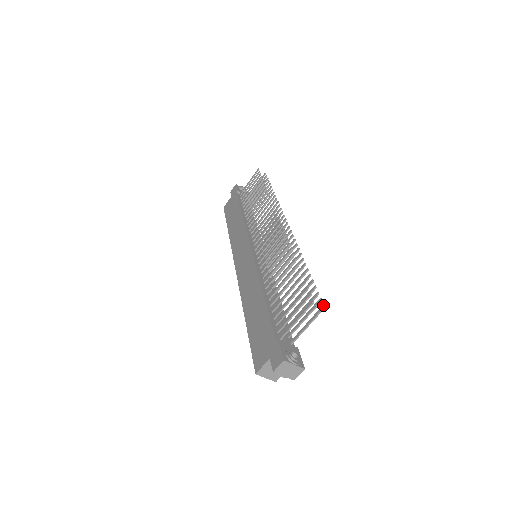
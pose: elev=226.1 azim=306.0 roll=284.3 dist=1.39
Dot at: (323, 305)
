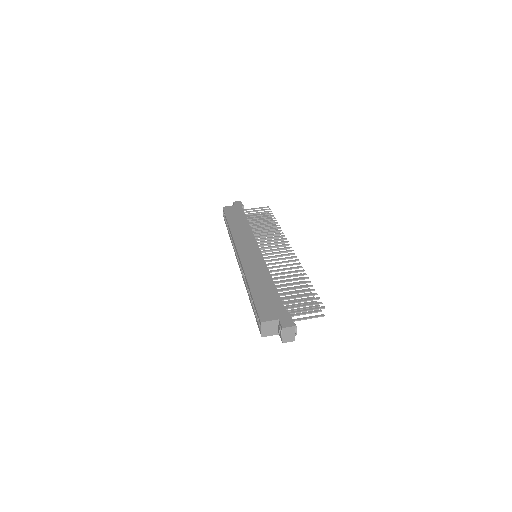
Dot at: occluded
